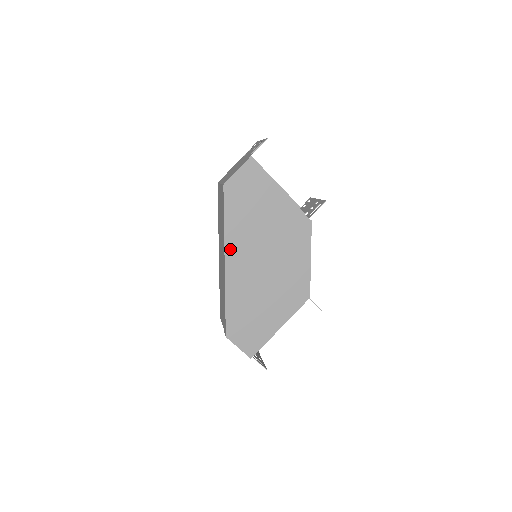
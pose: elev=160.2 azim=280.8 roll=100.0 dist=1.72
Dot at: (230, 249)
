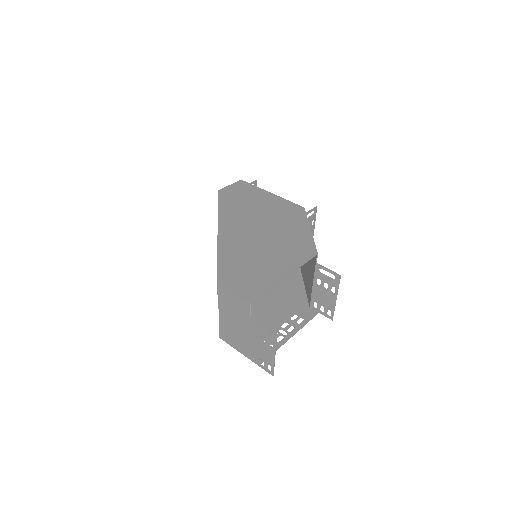
Dot at: (223, 222)
